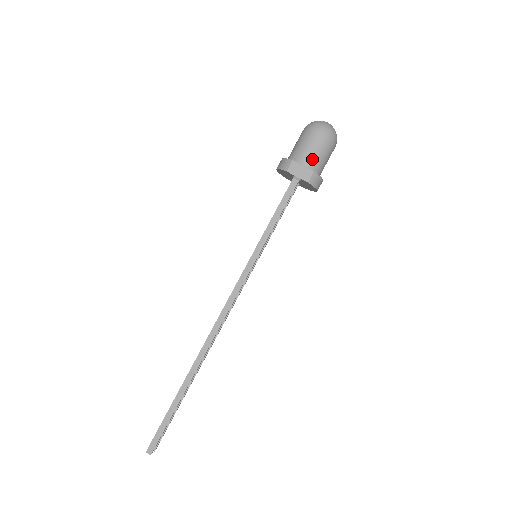
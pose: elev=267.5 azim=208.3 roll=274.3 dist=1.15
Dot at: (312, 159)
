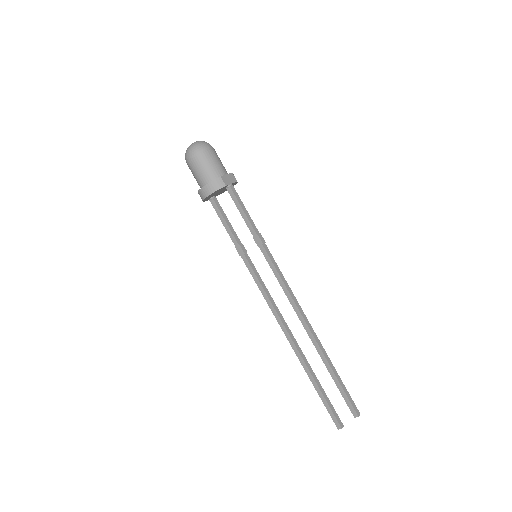
Dot at: (223, 167)
